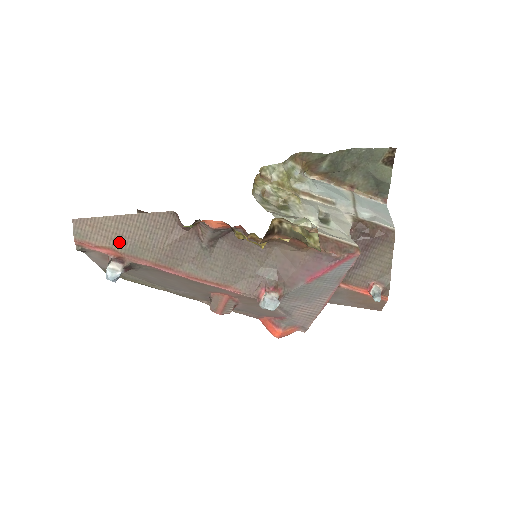
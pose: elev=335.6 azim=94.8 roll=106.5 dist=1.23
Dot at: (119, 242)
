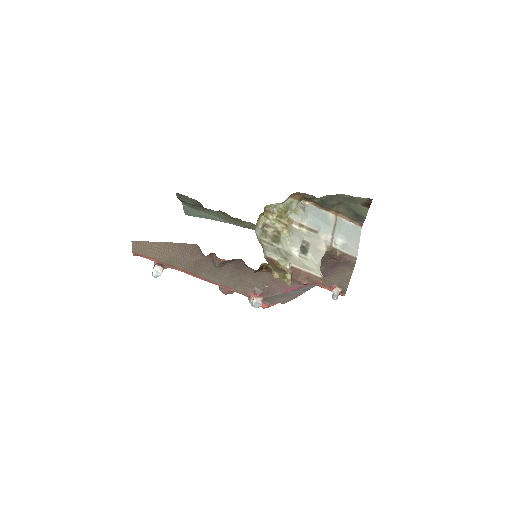
Dot at: (161, 256)
